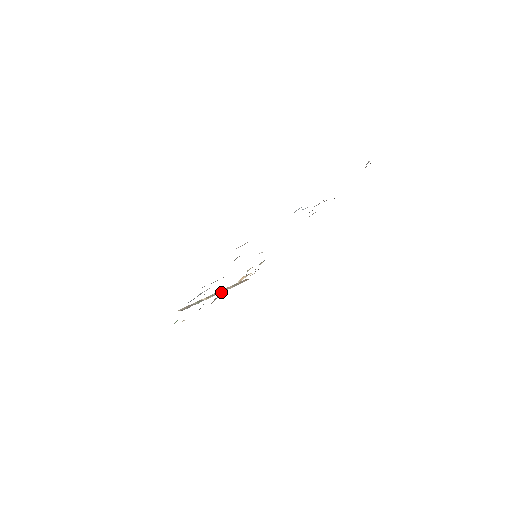
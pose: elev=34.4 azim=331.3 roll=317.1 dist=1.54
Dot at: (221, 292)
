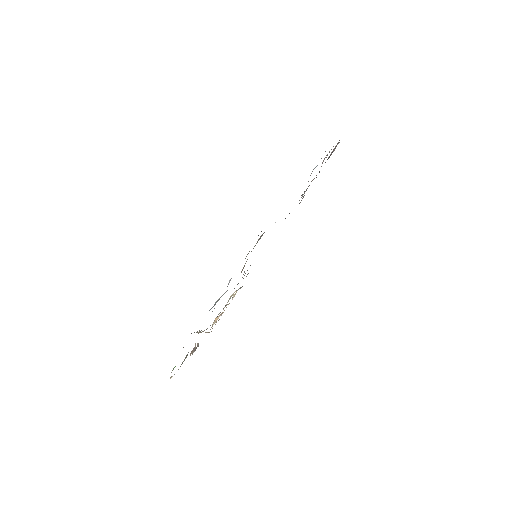
Dot at: occluded
